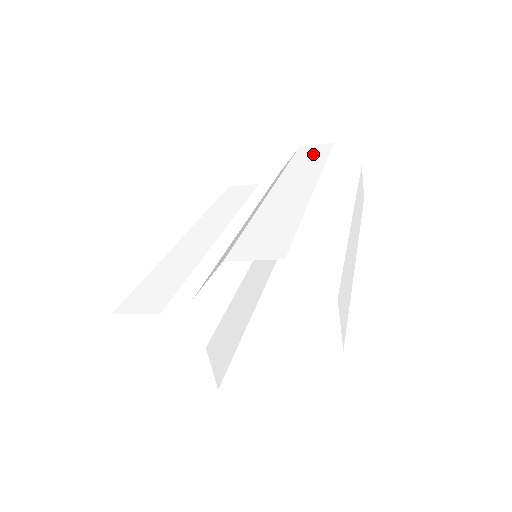
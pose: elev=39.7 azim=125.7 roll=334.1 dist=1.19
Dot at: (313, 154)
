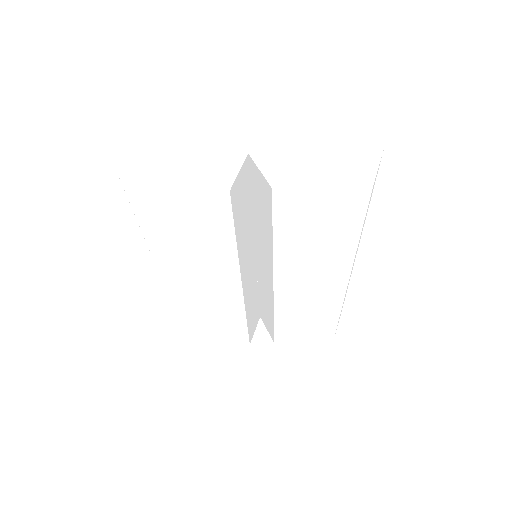
Dot at: occluded
